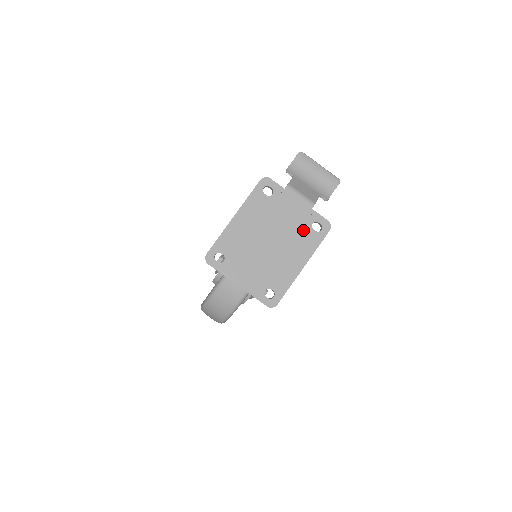
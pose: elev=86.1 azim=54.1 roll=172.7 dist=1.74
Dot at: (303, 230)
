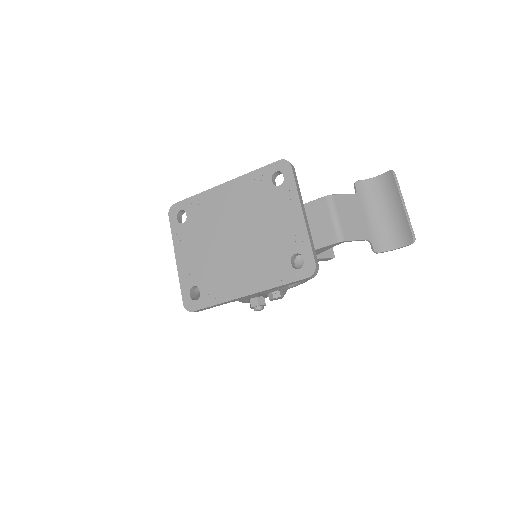
Dot at: (279, 252)
